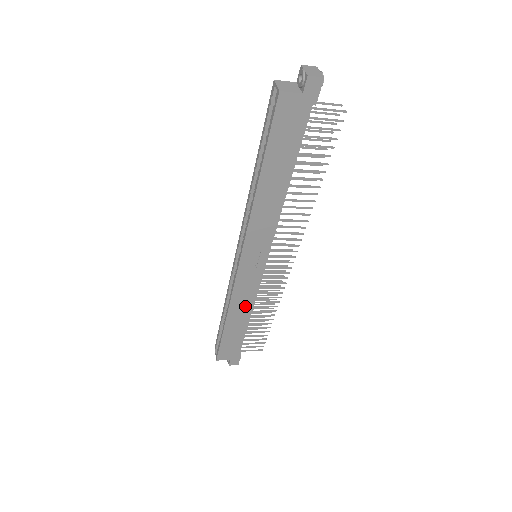
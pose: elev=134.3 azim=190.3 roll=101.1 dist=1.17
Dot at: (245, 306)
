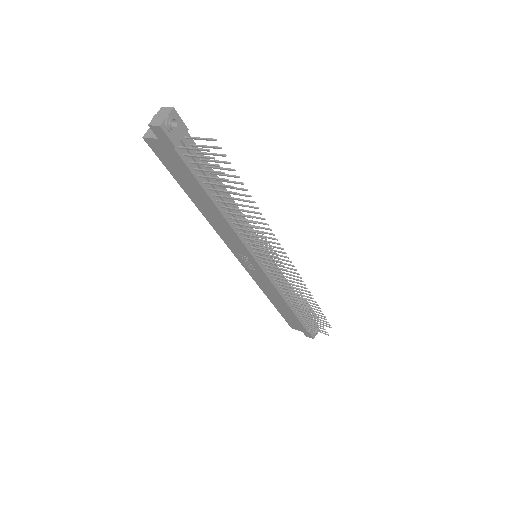
Dot at: (275, 294)
